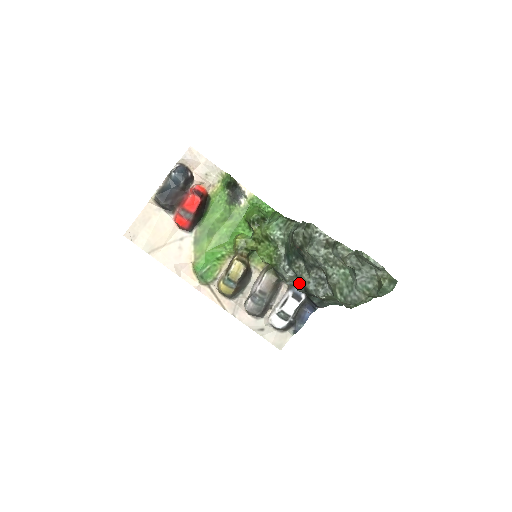
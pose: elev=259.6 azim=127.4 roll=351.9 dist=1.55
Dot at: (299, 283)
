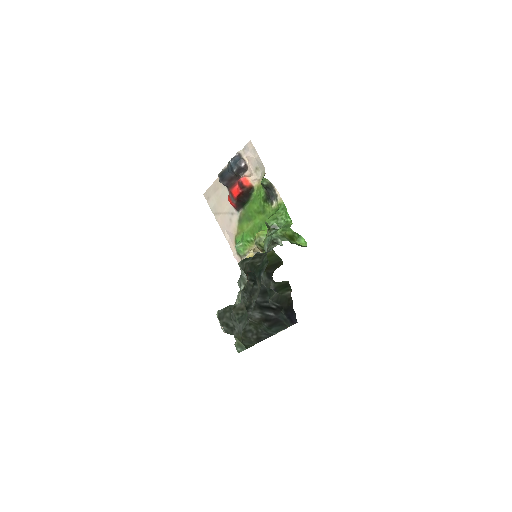
Dot at: (272, 296)
